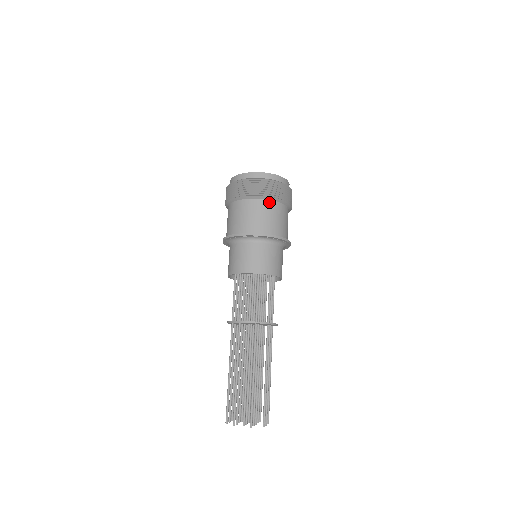
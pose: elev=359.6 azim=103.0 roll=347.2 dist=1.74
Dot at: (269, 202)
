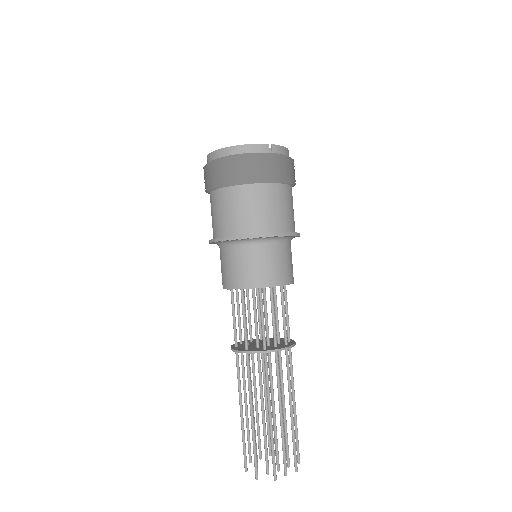
Dot at: (230, 189)
